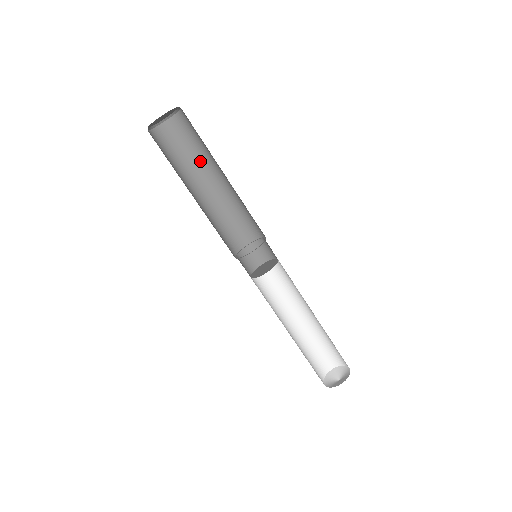
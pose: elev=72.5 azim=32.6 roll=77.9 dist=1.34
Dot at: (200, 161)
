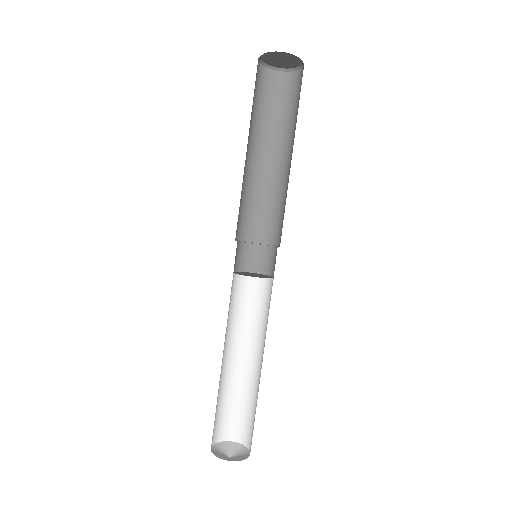
Dot at: (285, 130)
